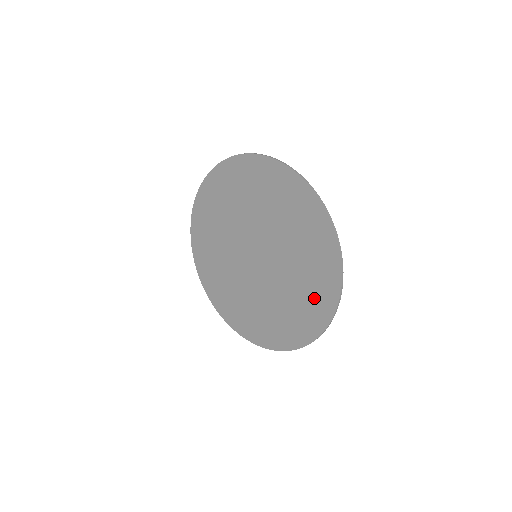
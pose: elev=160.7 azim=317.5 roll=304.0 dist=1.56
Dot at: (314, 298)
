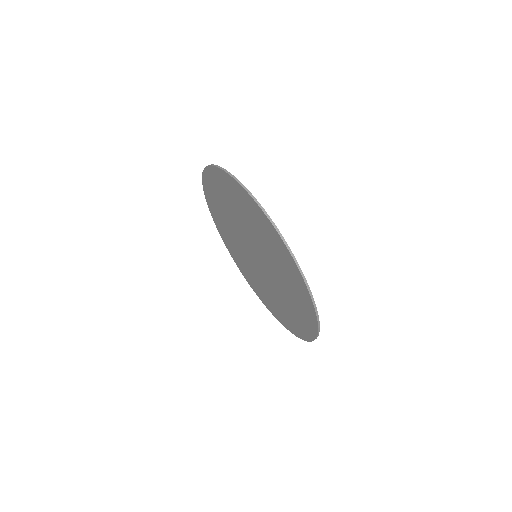
Dot at: (301, 316)
